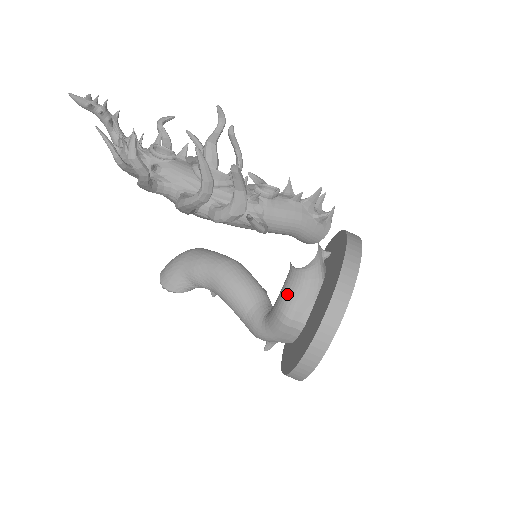
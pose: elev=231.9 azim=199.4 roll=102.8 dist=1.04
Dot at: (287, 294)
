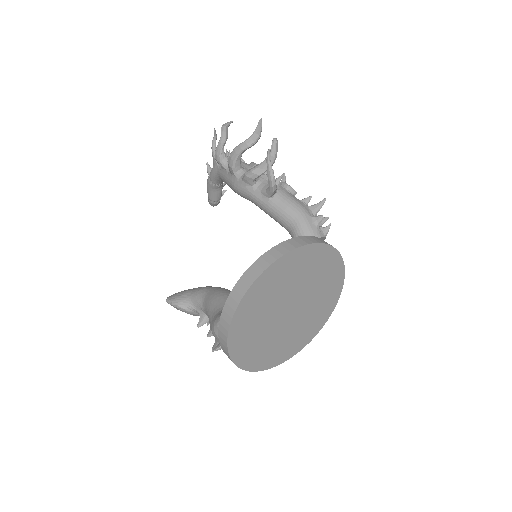
Dot at: occluded
